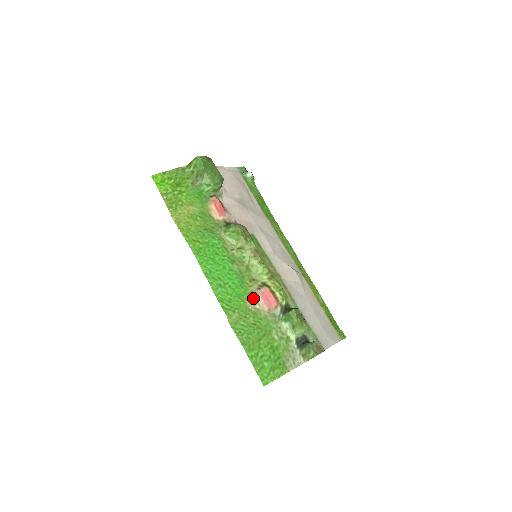
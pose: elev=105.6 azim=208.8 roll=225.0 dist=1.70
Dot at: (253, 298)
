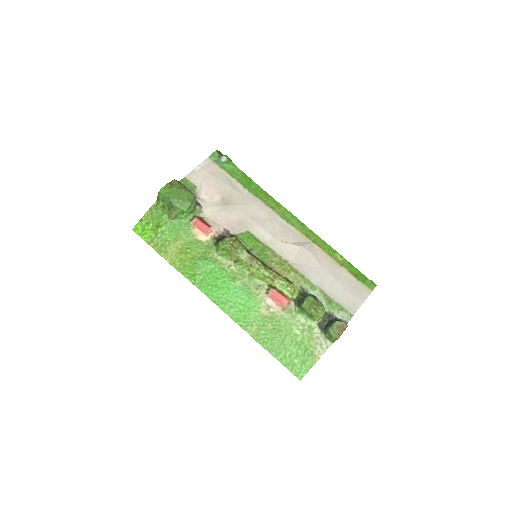
Dot at: (265, 304)
